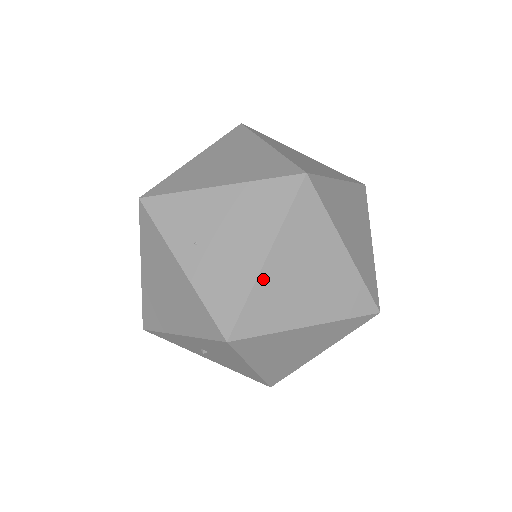
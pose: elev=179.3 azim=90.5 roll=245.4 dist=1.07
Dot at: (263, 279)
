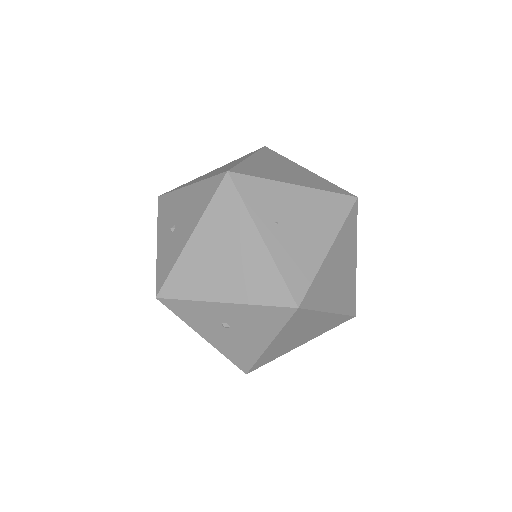
Dot at: (325, 265)
